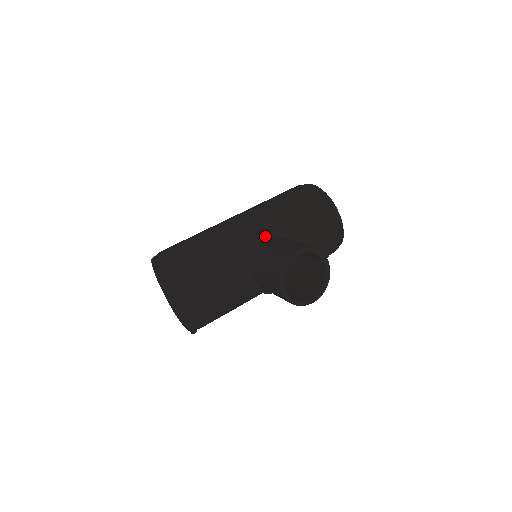
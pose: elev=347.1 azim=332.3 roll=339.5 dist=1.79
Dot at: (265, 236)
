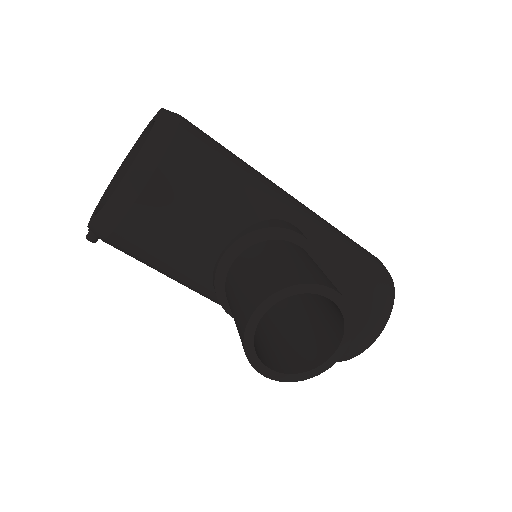
Dot at: (303, 241)
